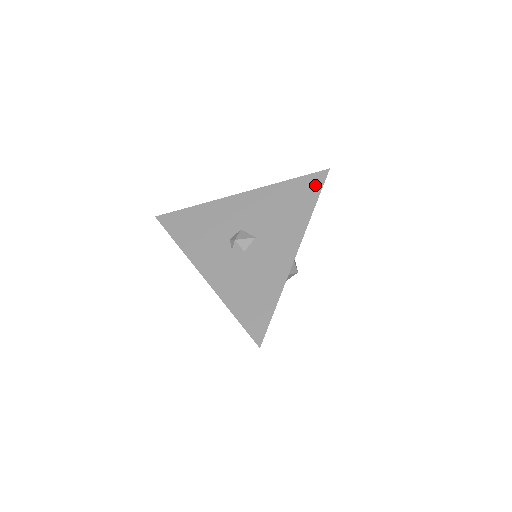
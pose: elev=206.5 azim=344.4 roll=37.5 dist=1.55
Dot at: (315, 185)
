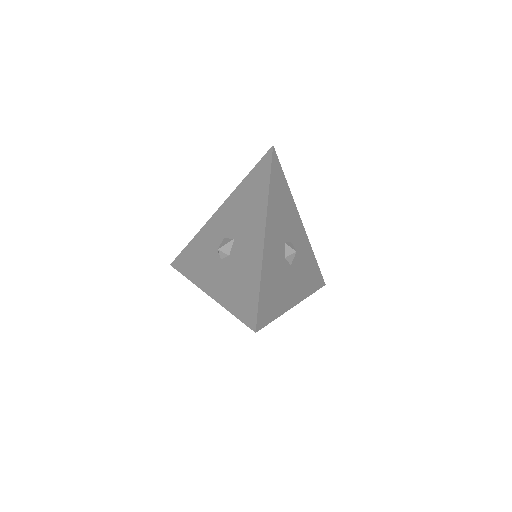
Dot at: (265, 166)
